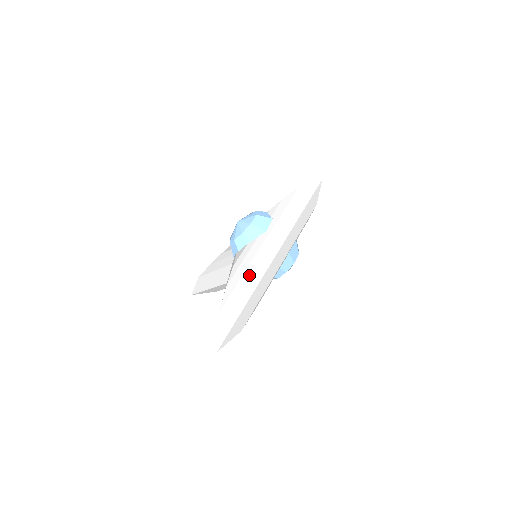
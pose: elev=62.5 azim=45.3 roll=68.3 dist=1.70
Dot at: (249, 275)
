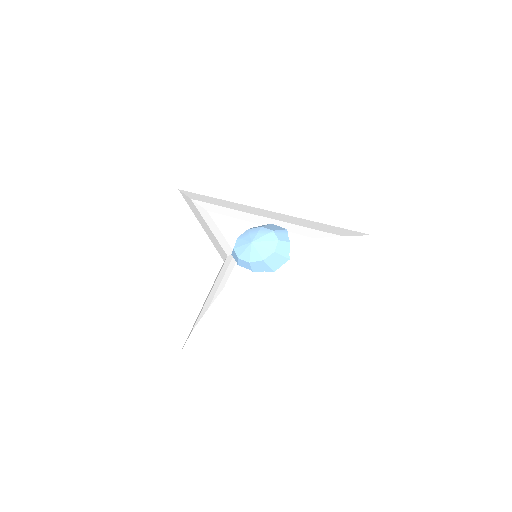
Dot at: (235, 310)
